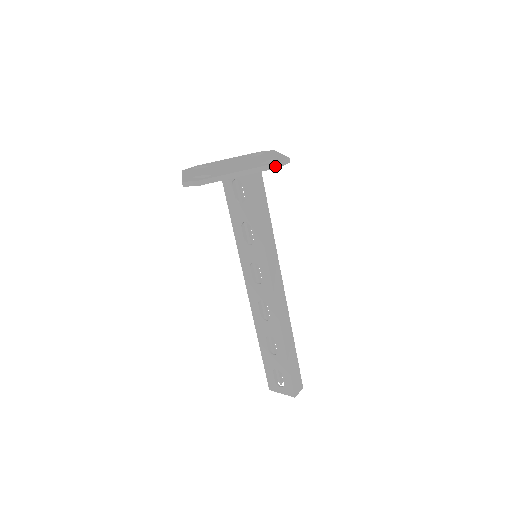
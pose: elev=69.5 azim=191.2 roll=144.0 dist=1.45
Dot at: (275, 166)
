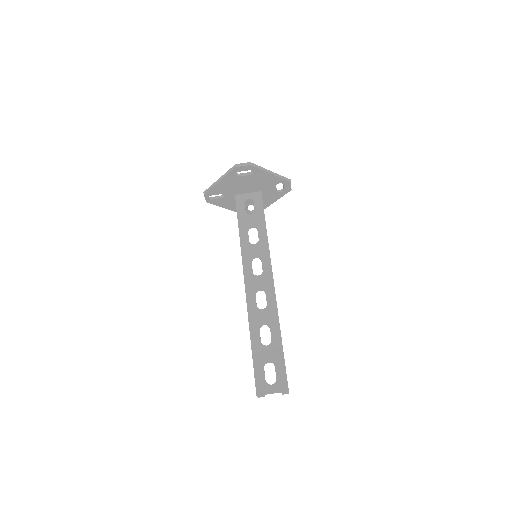
Dot at: (289, 180)
